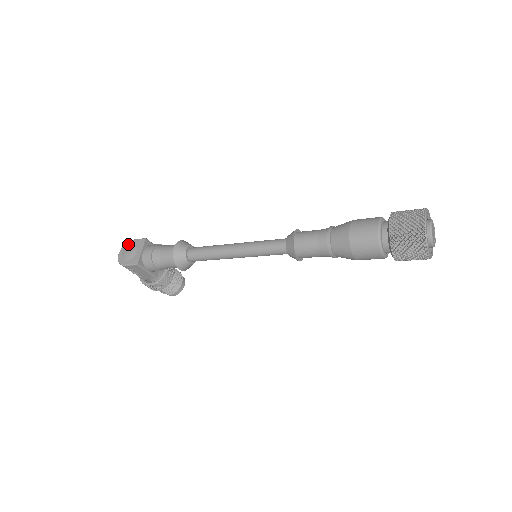
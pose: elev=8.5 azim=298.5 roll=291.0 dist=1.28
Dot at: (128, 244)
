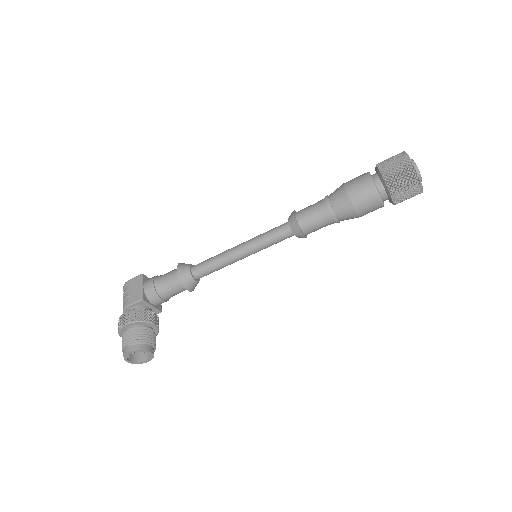
Dot at: occluded
